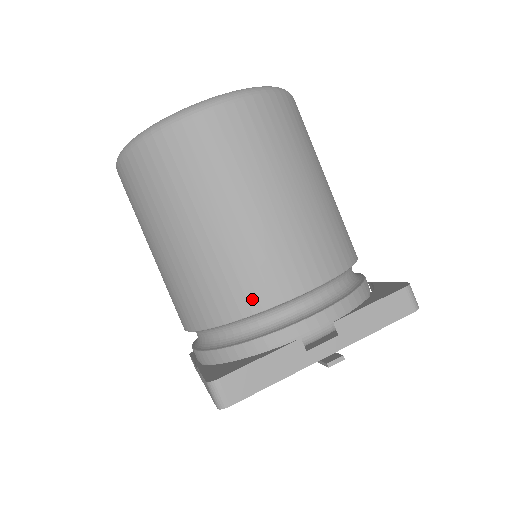
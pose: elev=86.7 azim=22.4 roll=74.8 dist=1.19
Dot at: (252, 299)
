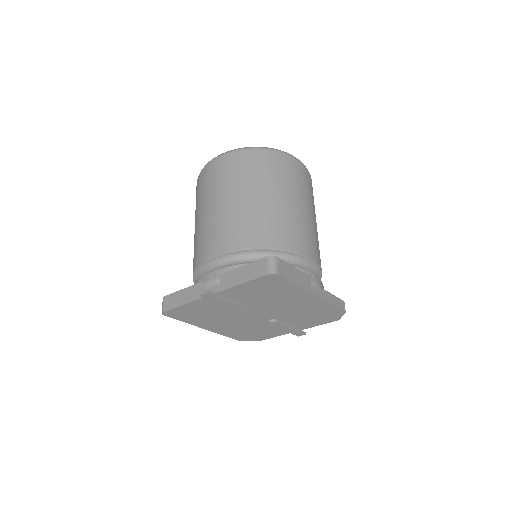
Dot at: (198, 260)
